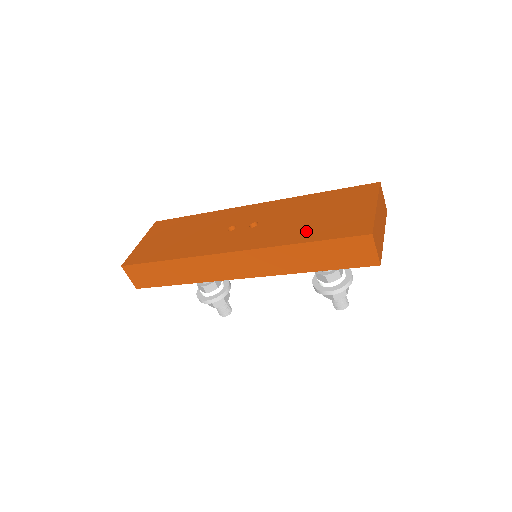
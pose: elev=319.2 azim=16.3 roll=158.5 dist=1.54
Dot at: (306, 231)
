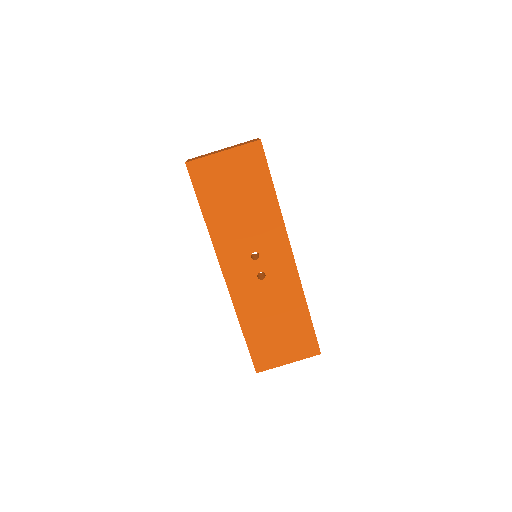
Dot at: (256, 328)
